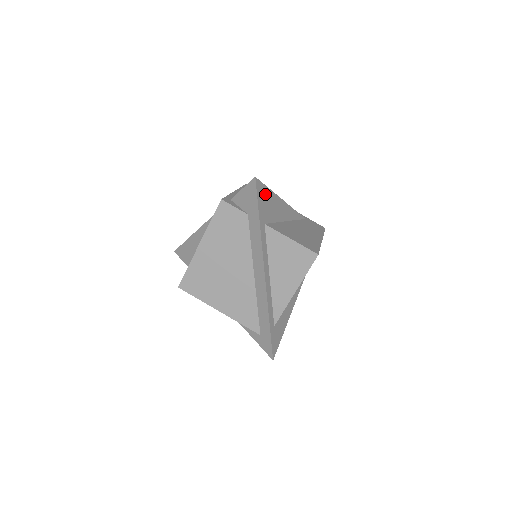
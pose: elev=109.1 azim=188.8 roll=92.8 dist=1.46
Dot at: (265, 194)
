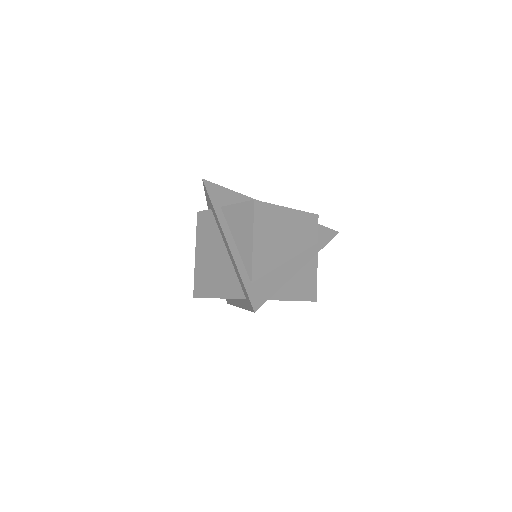
Dot at: (219, 190)
